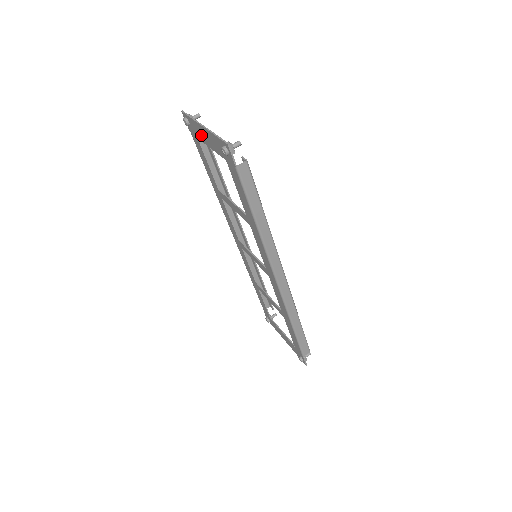
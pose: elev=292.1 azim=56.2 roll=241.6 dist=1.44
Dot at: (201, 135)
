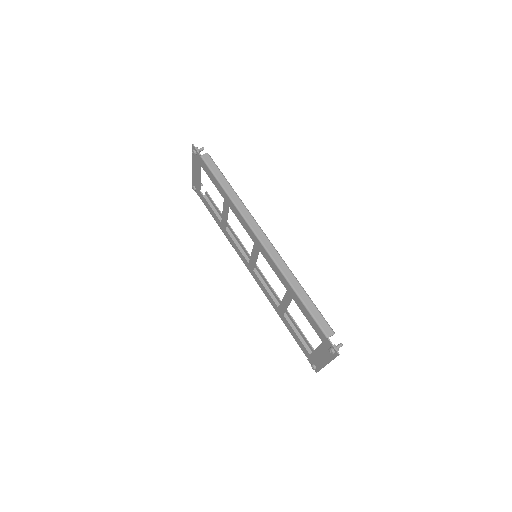
Dot at: (197, 180)
